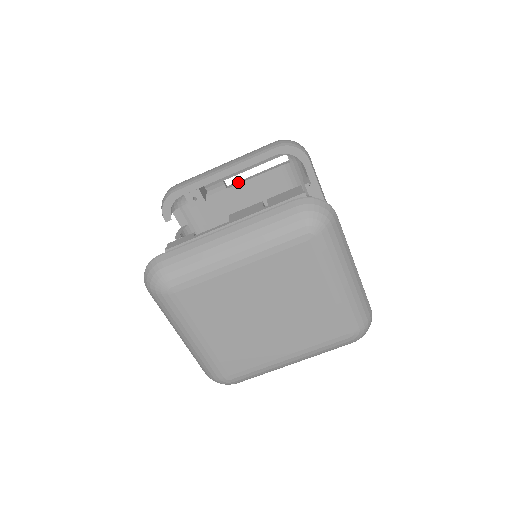
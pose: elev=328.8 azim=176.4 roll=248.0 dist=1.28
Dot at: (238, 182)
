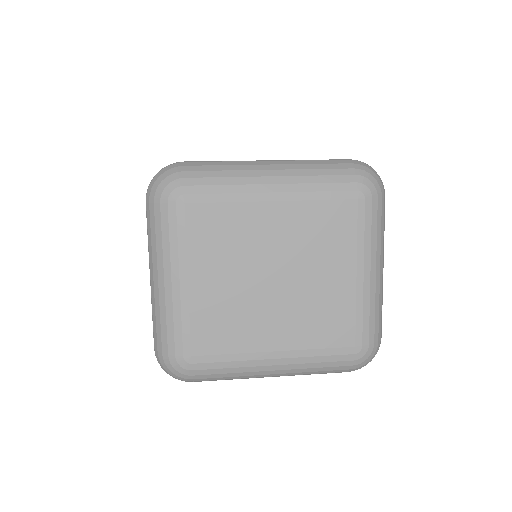
Dot at: occluded
